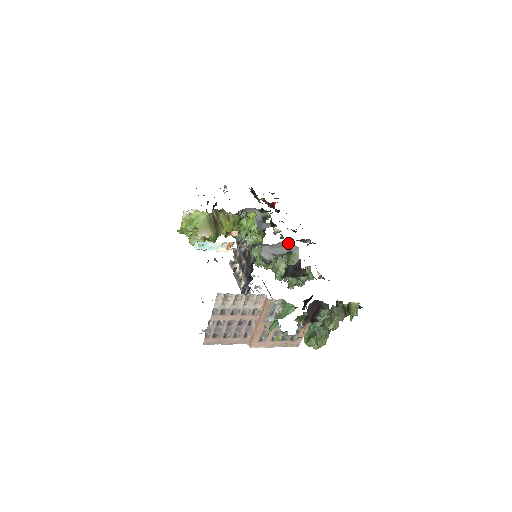
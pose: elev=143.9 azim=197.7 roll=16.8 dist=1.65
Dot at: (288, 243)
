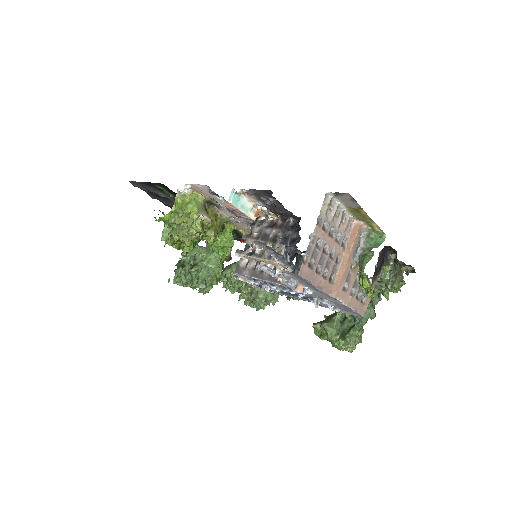
Dot at: occluded
